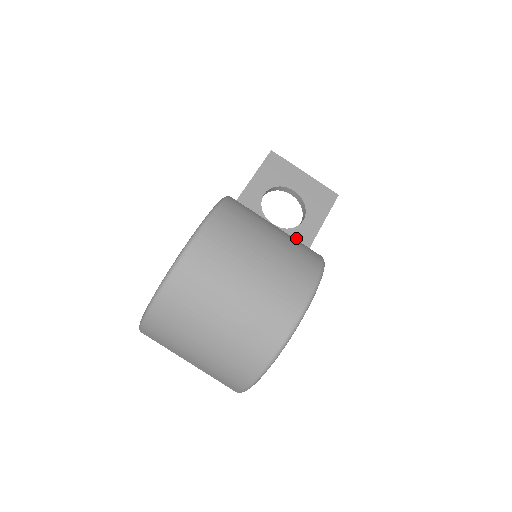
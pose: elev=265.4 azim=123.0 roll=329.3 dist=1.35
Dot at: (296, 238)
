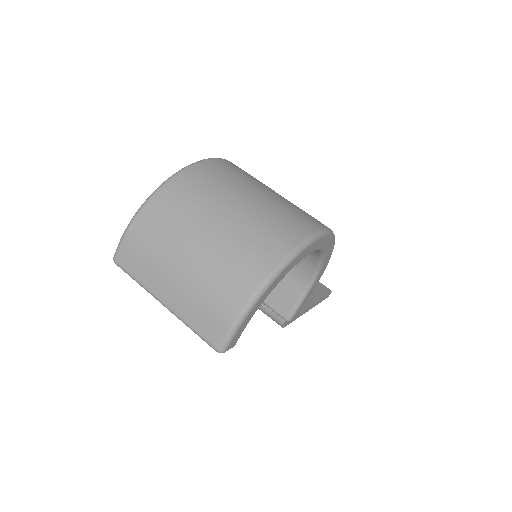
Dot at: occluded
